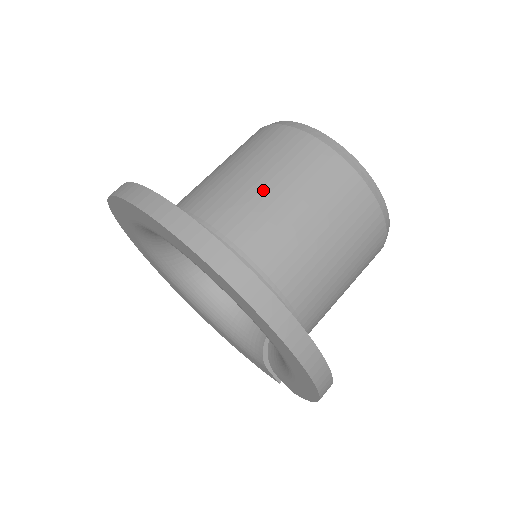
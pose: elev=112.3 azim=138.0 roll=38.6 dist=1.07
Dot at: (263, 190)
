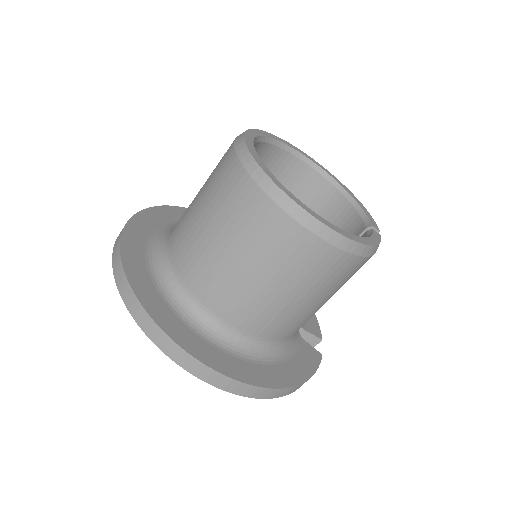
Dot at: (204, 232)
